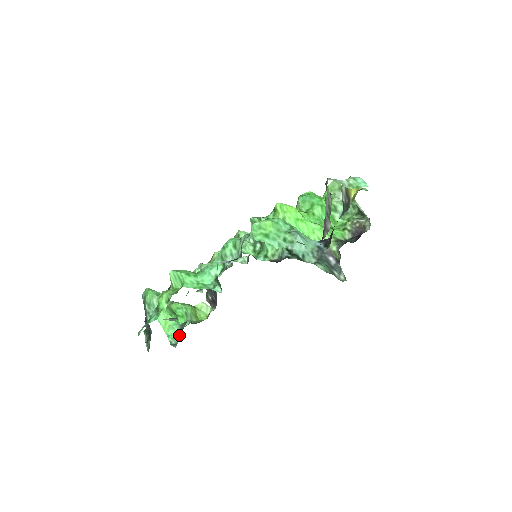
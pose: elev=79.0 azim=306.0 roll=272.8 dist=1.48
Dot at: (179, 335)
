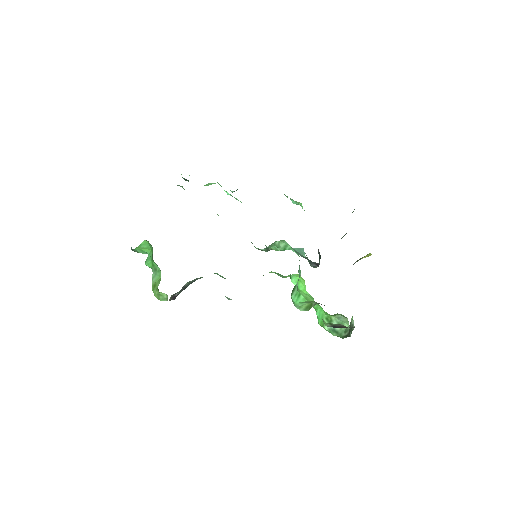
Dot at: occluded
